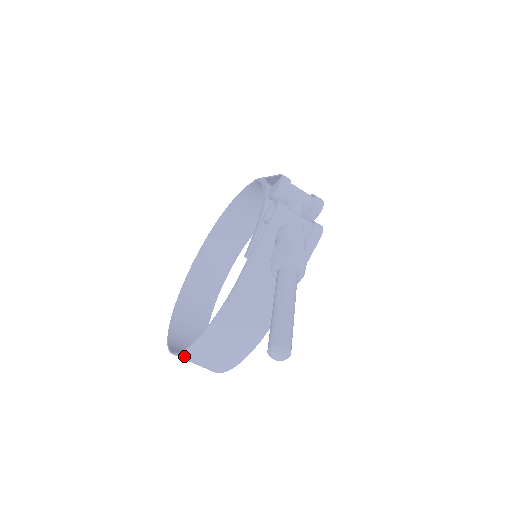
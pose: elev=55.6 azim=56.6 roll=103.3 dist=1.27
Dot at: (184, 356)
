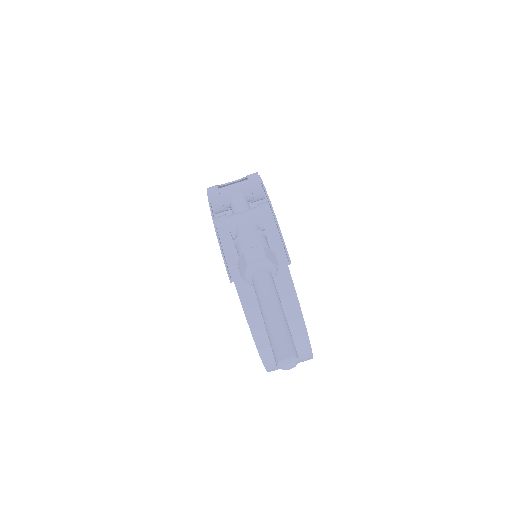
Dot at: occluded
